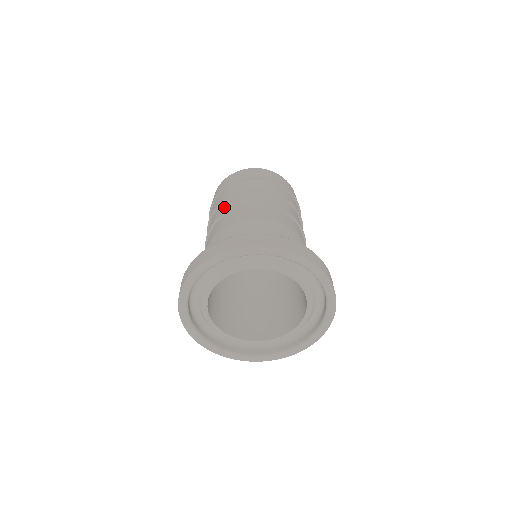
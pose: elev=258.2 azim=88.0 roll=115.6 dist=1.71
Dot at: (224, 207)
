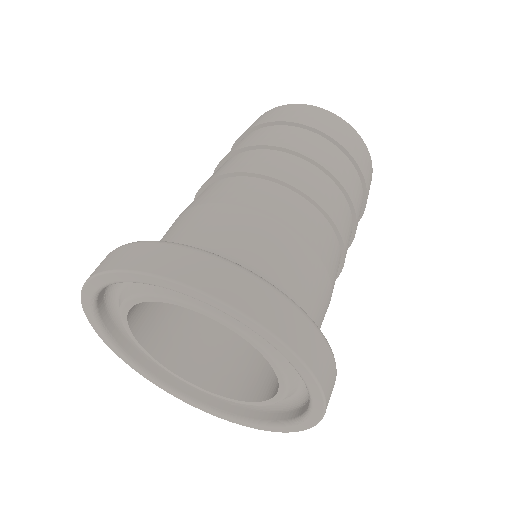
Dot at: (233, 162)
